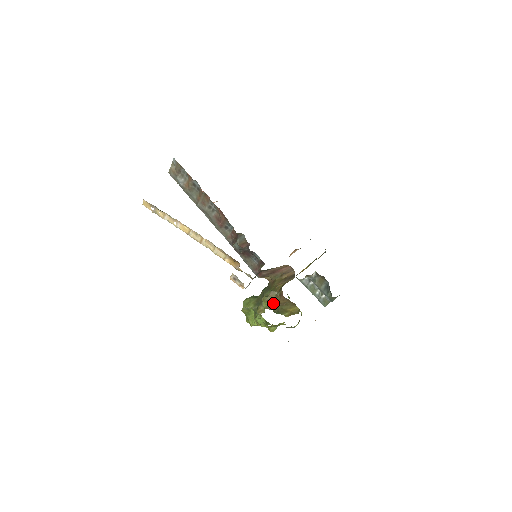
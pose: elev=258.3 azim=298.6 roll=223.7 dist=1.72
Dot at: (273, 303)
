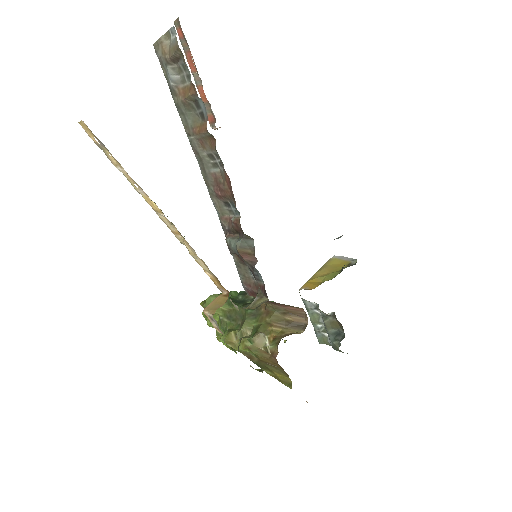
Dot at: (256, 355)
